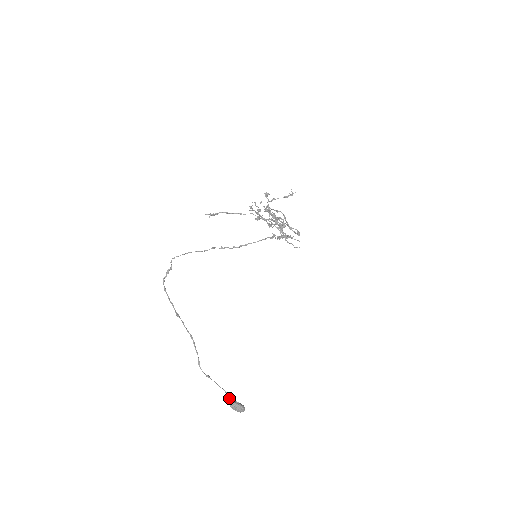
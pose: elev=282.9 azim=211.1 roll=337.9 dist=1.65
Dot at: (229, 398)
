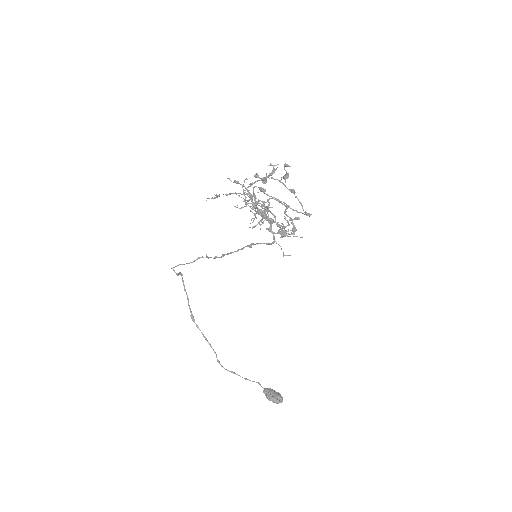
Dot at: (264, 389)
